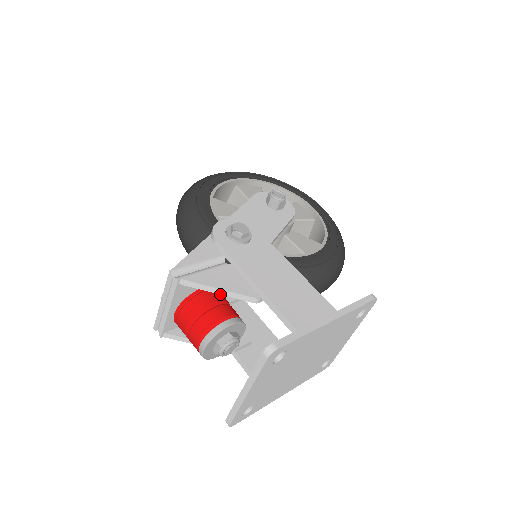
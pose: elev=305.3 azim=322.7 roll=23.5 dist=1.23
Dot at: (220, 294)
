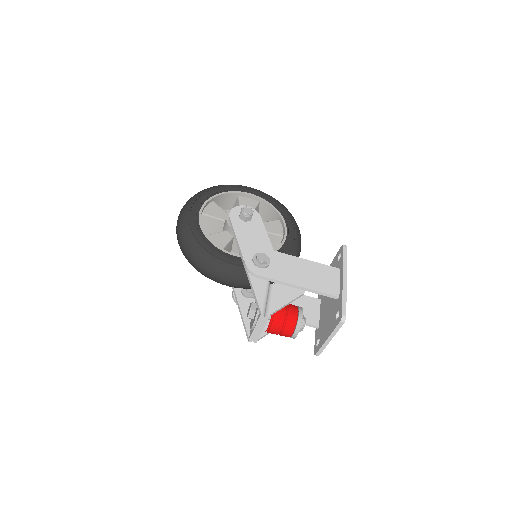
Dot at: occluded
